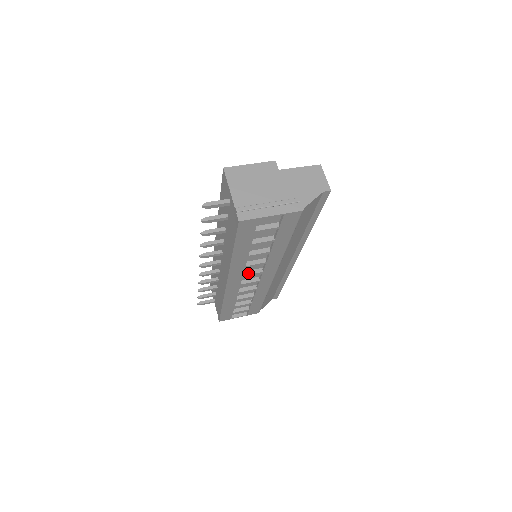
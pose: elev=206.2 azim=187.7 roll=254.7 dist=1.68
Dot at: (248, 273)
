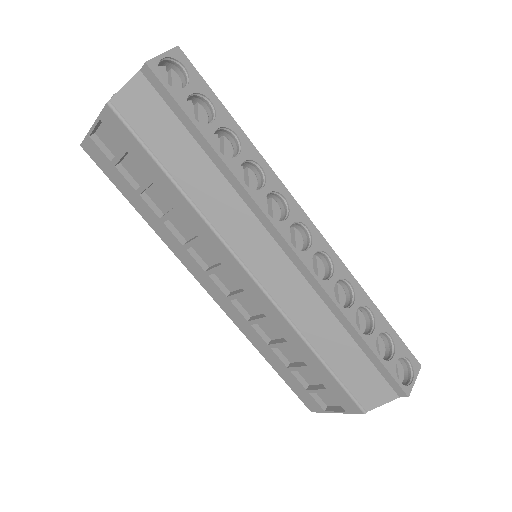
Dot at: (211, 268)
